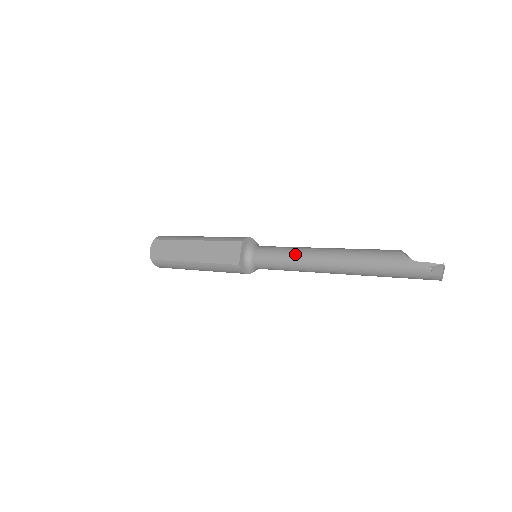
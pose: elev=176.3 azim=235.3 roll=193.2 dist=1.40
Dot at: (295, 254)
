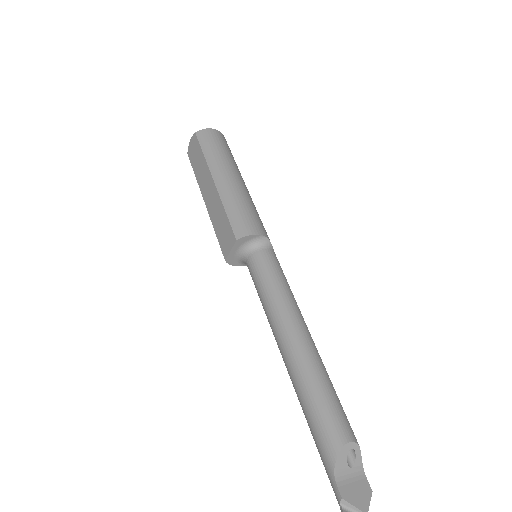
Dot at: (270, 310)
